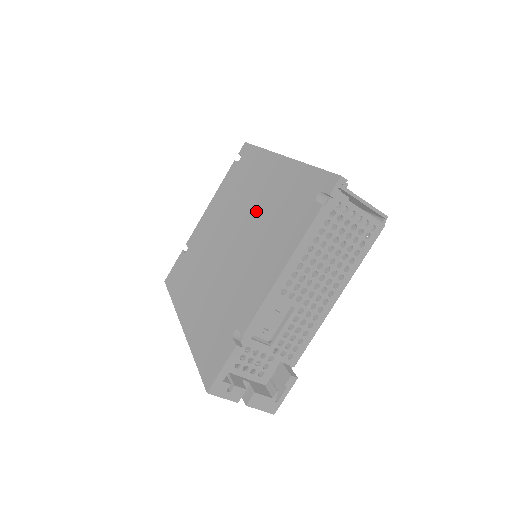
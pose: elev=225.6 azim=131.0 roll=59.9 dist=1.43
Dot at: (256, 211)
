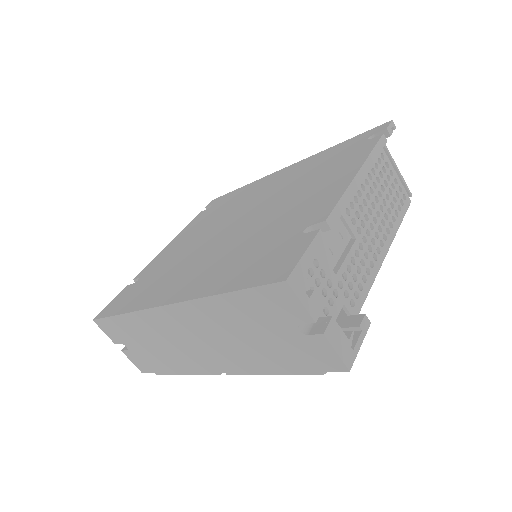
Dot at: (271, 193)
